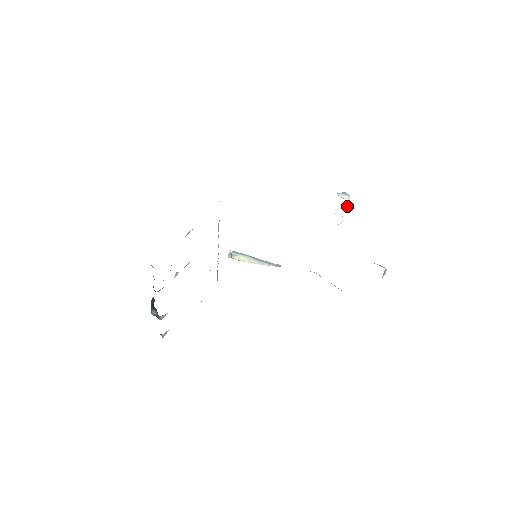
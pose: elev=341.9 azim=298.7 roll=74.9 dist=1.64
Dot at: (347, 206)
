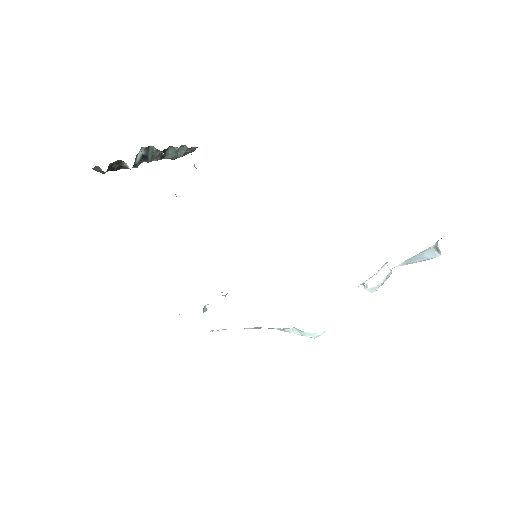
Dot at: (387, 274)
